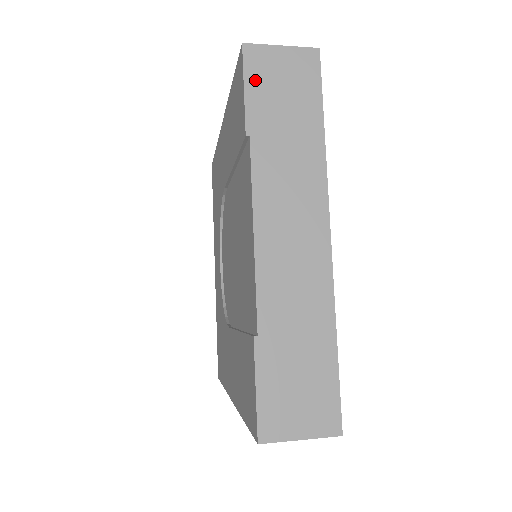
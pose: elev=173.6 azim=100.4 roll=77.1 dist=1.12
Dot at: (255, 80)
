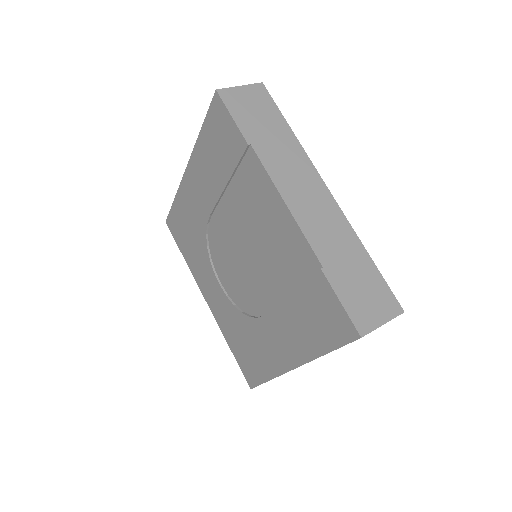
Dot at: (236, 110)
